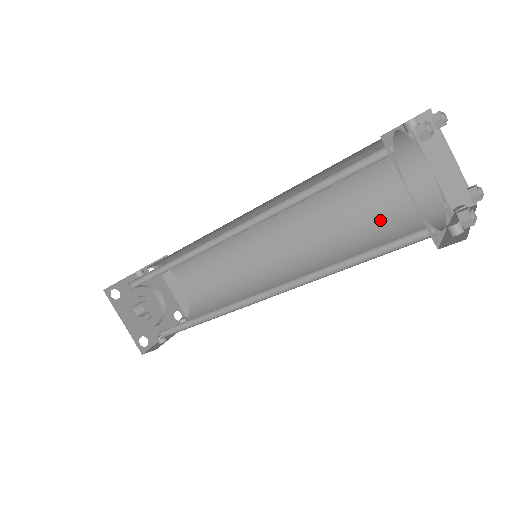
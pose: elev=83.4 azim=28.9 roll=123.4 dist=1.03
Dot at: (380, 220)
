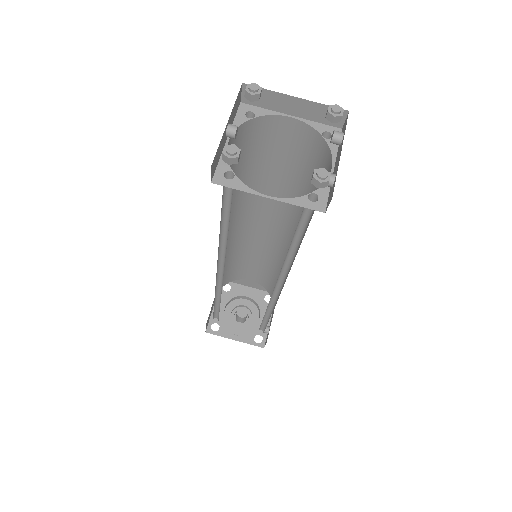
Dot at: (301, 173)
